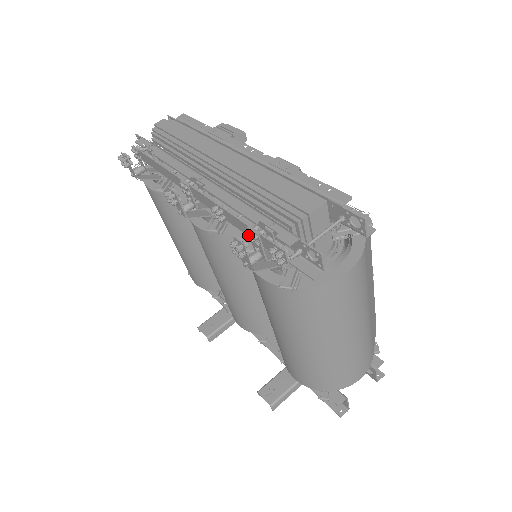
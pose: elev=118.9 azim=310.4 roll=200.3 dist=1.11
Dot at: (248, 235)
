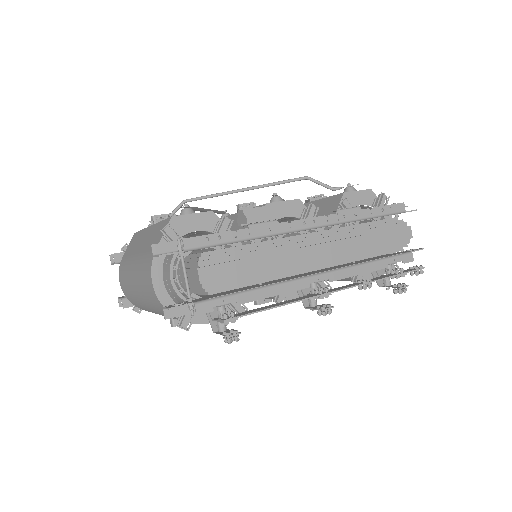
Dot at: occluded
